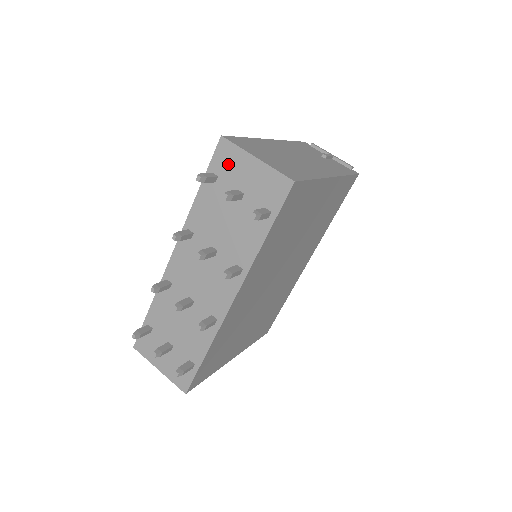
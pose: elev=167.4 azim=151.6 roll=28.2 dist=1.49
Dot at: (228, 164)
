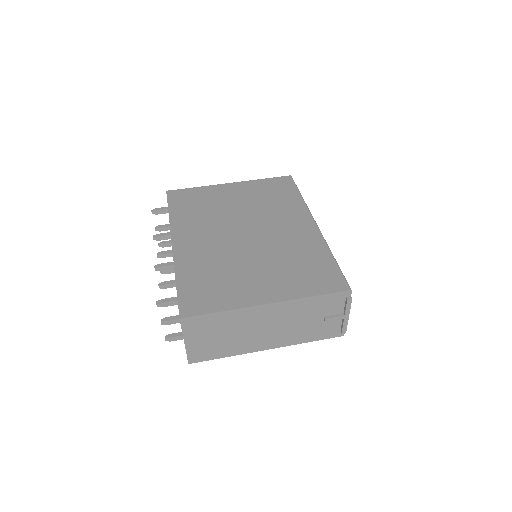
Dot at: occluded
